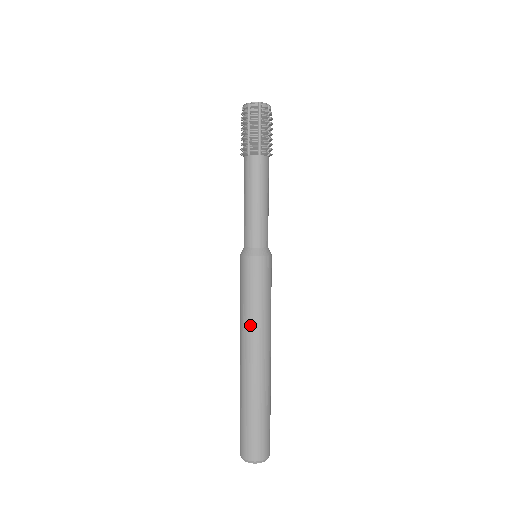
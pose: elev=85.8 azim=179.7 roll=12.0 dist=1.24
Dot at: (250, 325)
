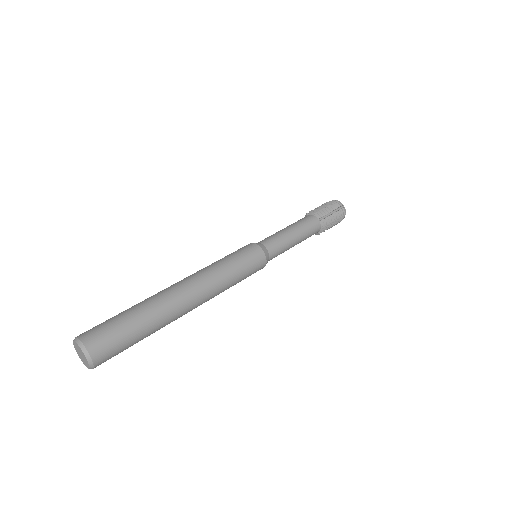
Dot at: (210, 272)
